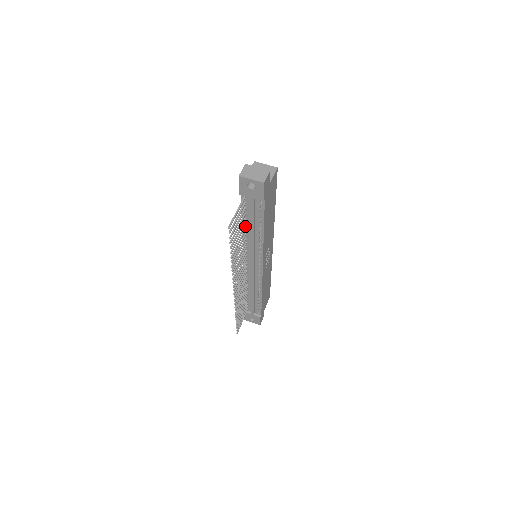
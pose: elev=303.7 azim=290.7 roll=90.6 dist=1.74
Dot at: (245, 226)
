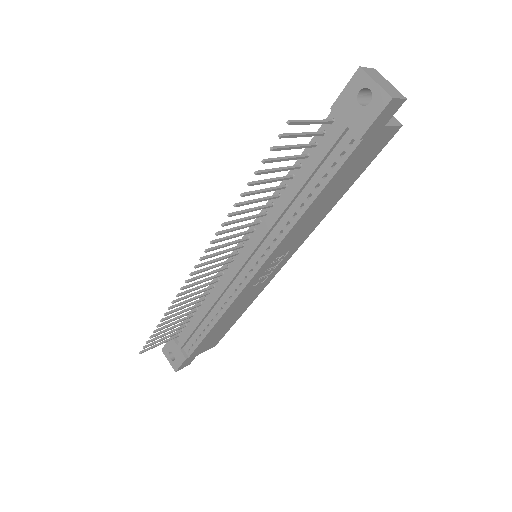
Dot at: (289, 181)
